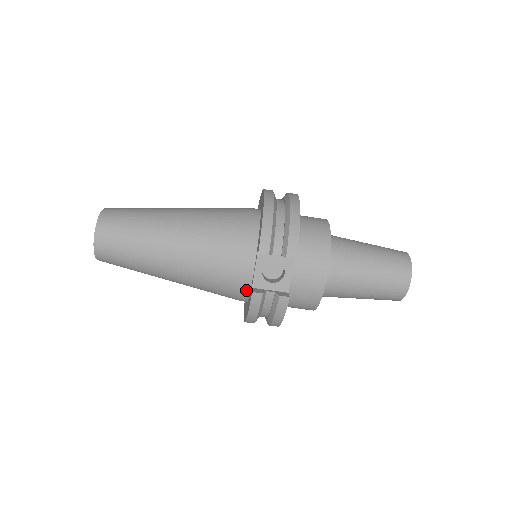
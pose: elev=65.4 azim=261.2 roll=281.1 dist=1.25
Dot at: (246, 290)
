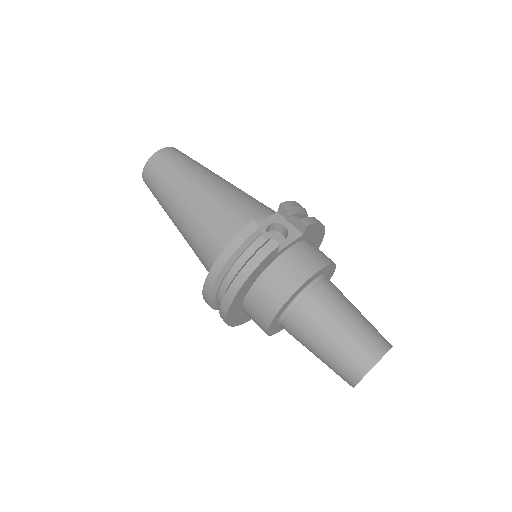
Dot at: occluded
